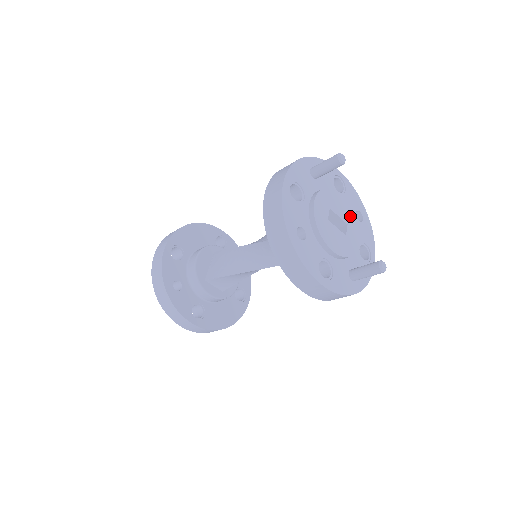
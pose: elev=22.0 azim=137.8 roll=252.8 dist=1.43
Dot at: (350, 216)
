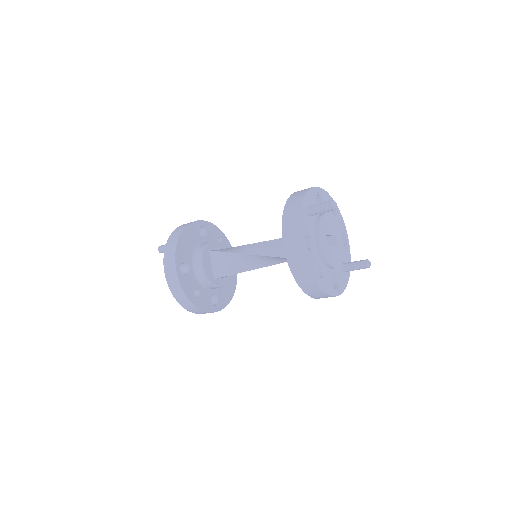
Dot at: (334, 225)
